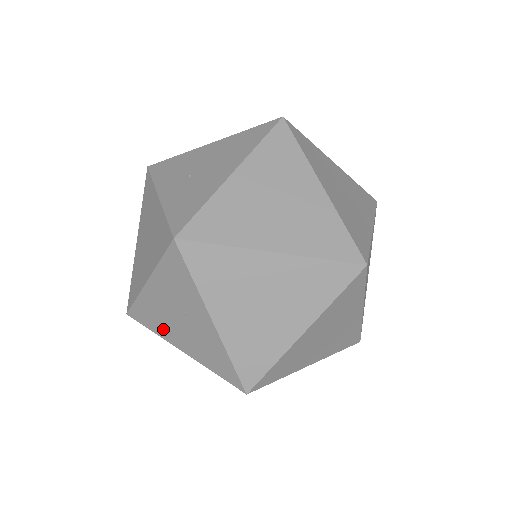
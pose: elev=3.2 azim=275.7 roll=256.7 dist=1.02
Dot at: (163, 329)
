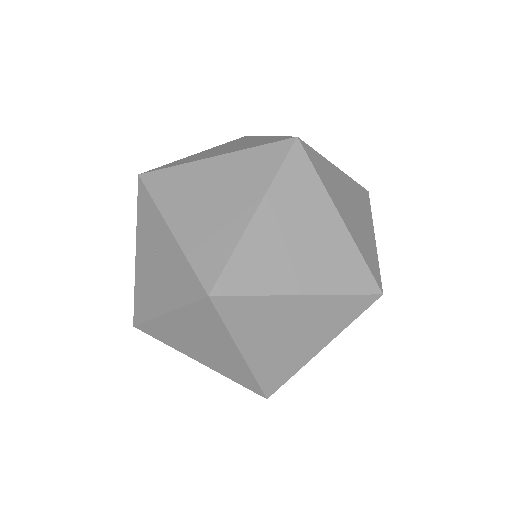
Dot at: (151, 302)
